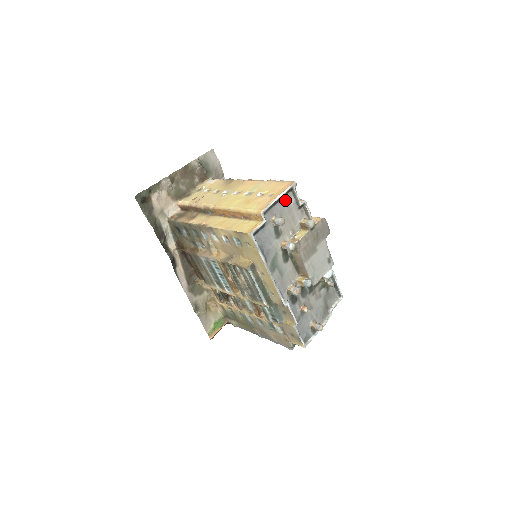
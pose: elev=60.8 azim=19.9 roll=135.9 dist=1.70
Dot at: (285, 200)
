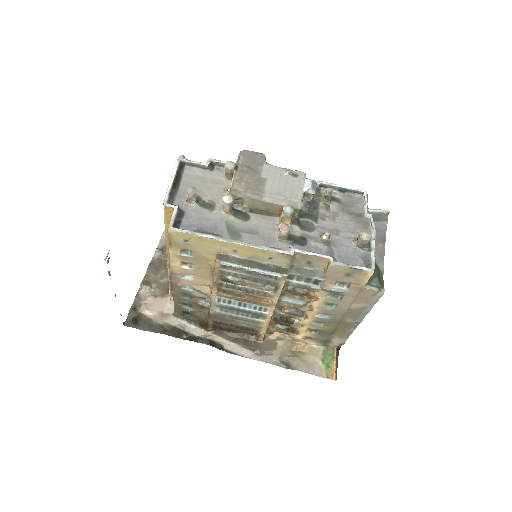
Dot at: (187, 177)
